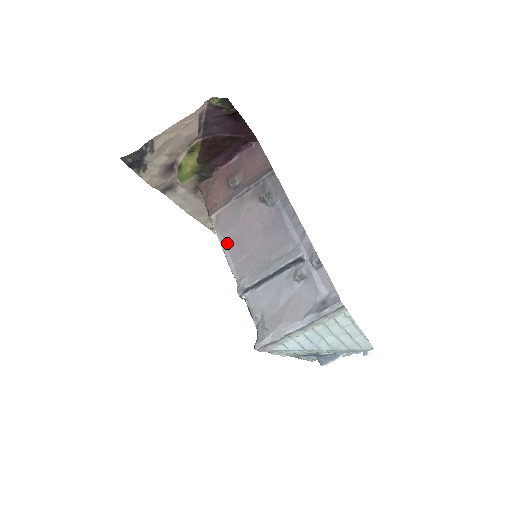
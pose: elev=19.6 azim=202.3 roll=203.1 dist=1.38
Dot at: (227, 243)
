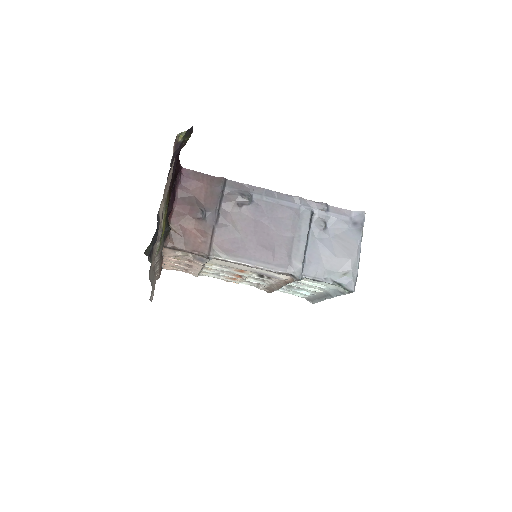
Dot at: (249, 258)
